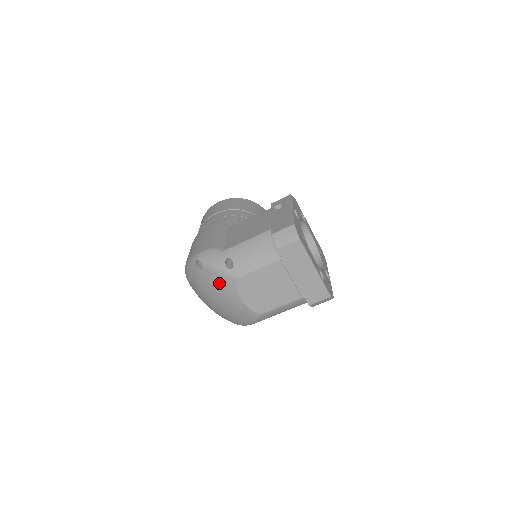
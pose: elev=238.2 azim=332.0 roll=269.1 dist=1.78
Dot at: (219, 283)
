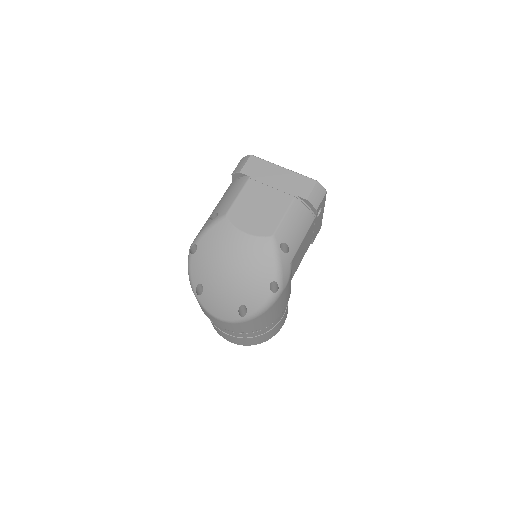
Dot at: (216, 238)
